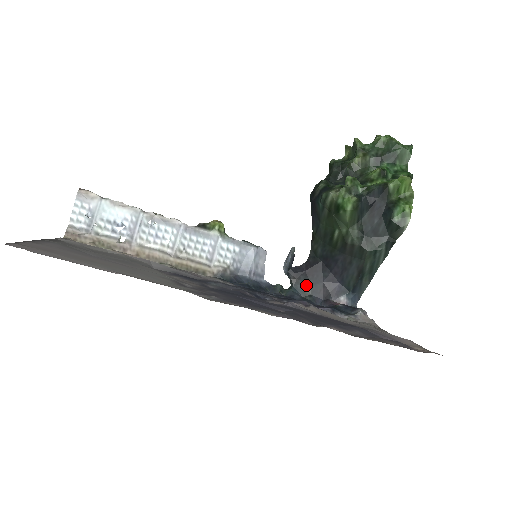
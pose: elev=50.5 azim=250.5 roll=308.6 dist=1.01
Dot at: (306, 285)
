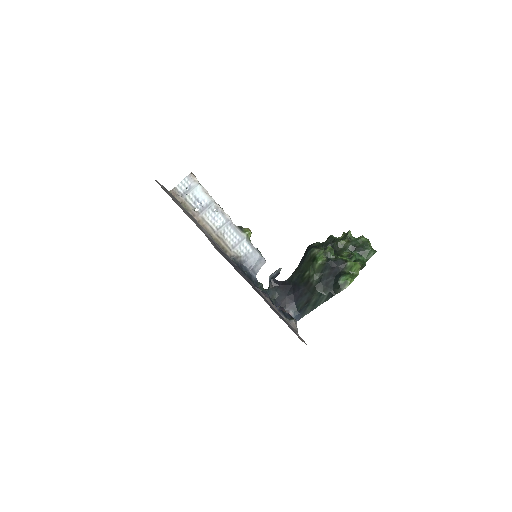
Dot at: (276, 293)
